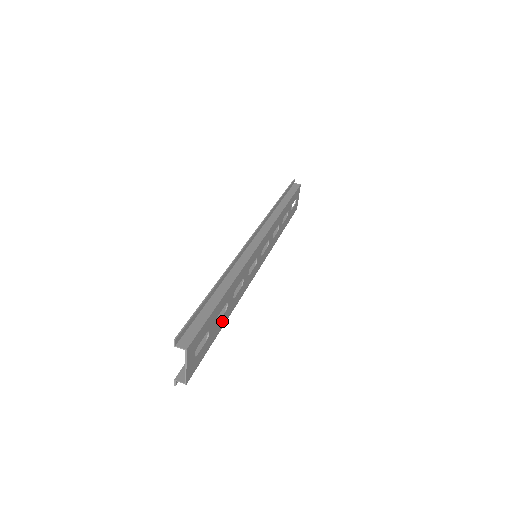
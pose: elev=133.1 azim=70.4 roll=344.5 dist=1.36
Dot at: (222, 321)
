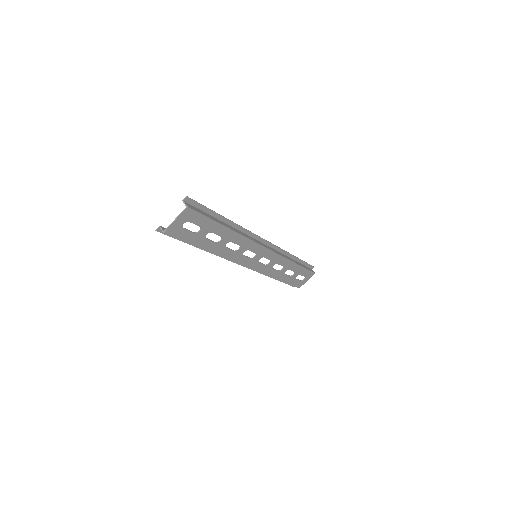
Dot at: (209, 245)
